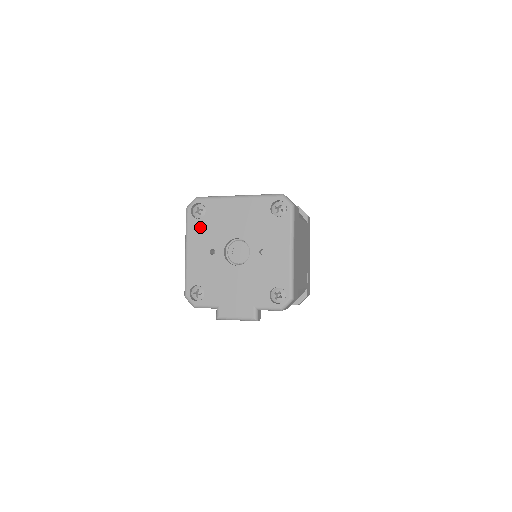
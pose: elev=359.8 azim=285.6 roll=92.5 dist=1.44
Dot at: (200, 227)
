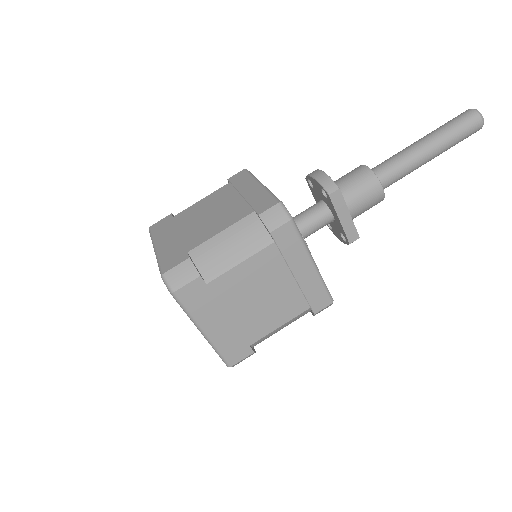
Dot at: occluded
